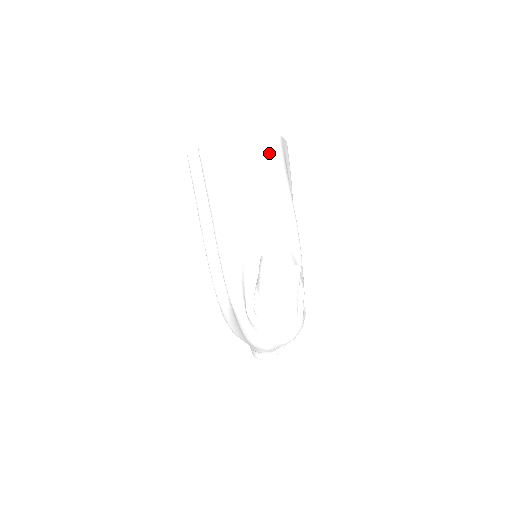
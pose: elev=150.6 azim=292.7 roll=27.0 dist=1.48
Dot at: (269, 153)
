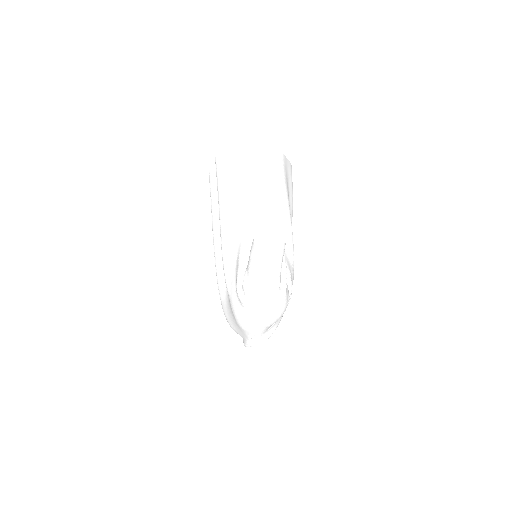
Dot at: (271, 163)
